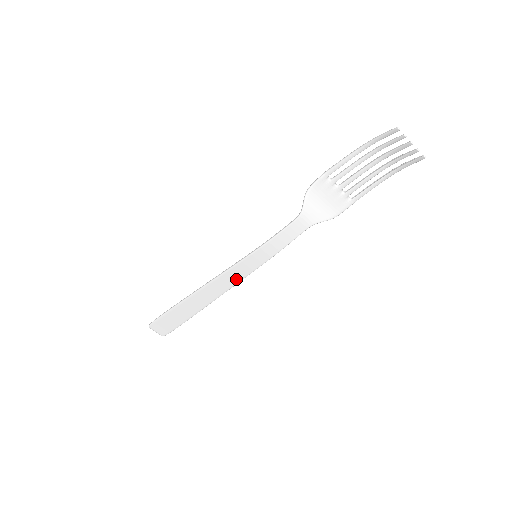
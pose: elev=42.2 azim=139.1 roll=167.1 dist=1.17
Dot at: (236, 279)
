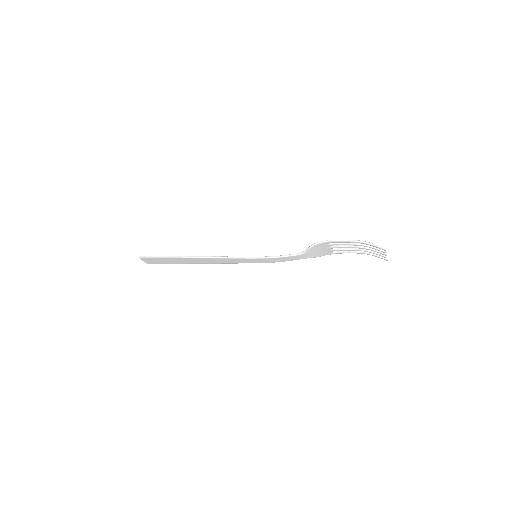
Dot at: (234, 262)
